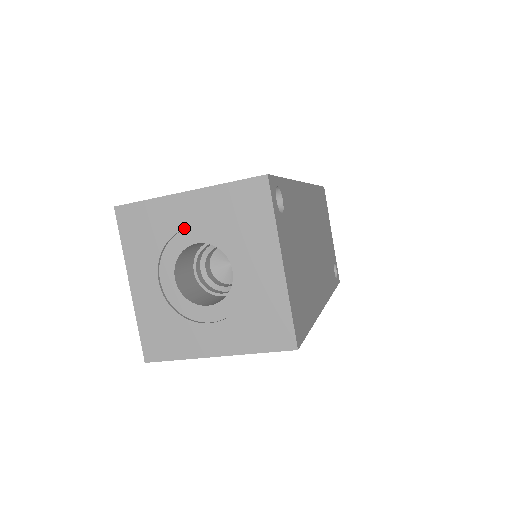
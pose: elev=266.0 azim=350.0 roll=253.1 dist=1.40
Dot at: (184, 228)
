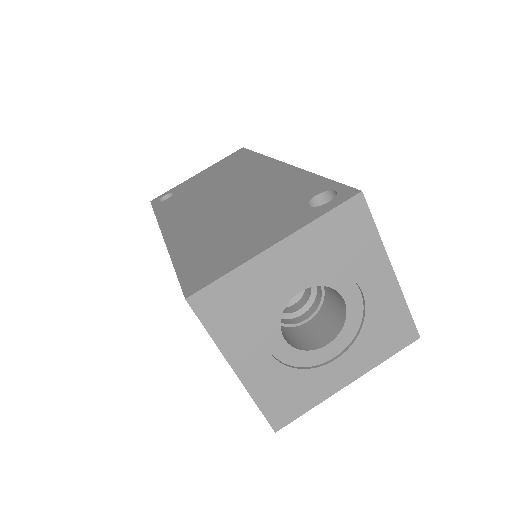
Dot at: (283, 284)
